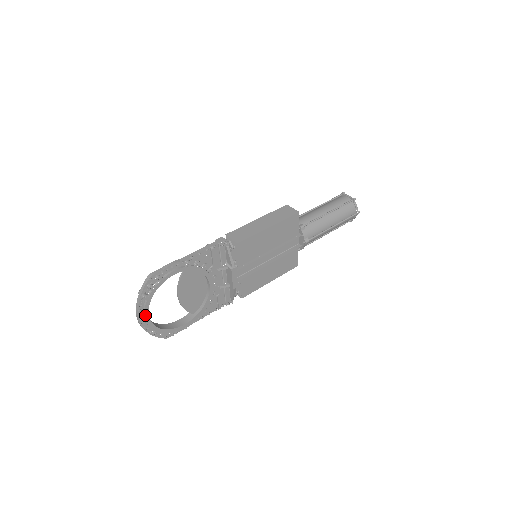
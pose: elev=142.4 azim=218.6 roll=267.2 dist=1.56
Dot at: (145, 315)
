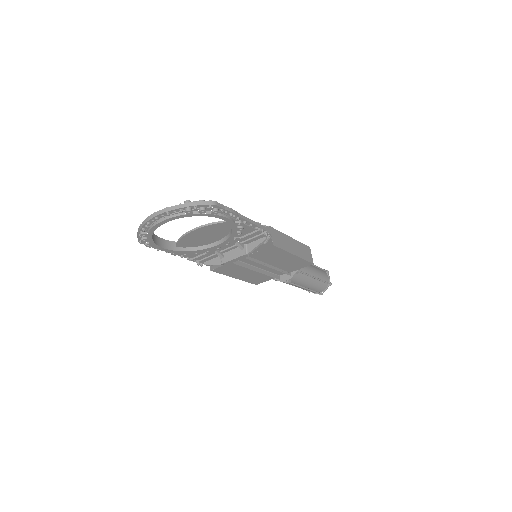
Dot at: (166, 220)
